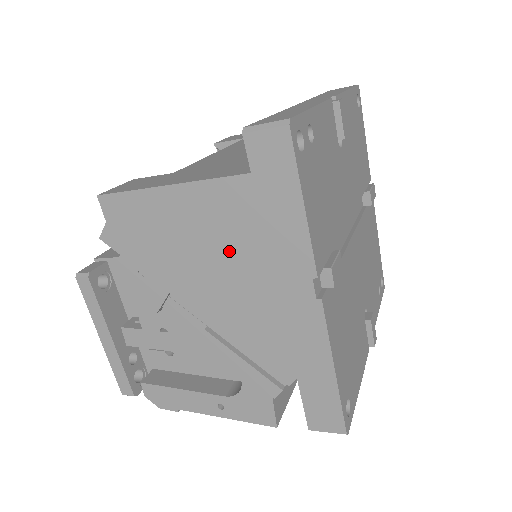
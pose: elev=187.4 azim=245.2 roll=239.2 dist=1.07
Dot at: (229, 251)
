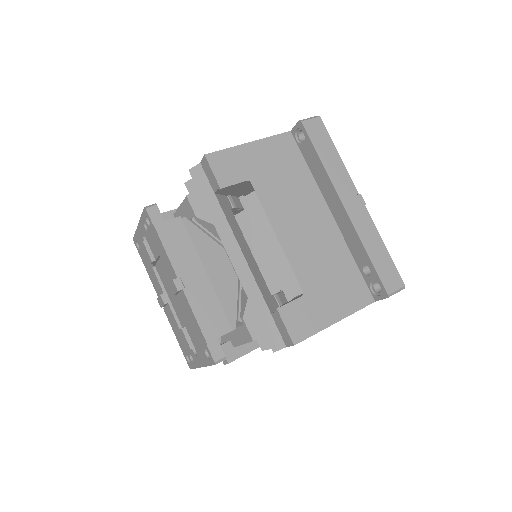
Dot at: occluded
